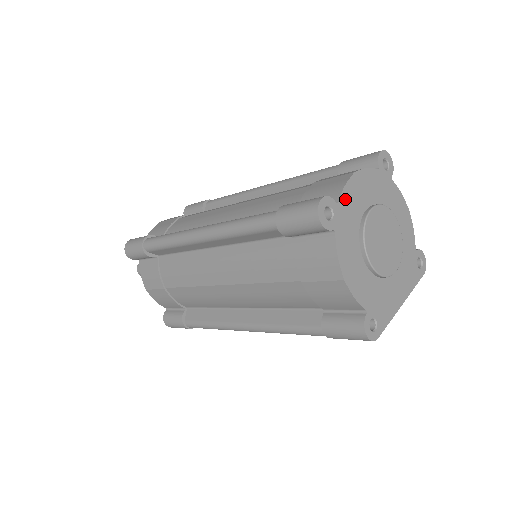
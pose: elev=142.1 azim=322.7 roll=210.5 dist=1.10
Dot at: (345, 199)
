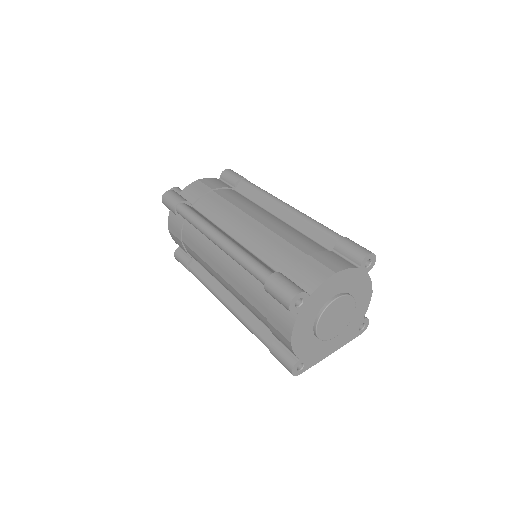
Dot at: (318, 292)
